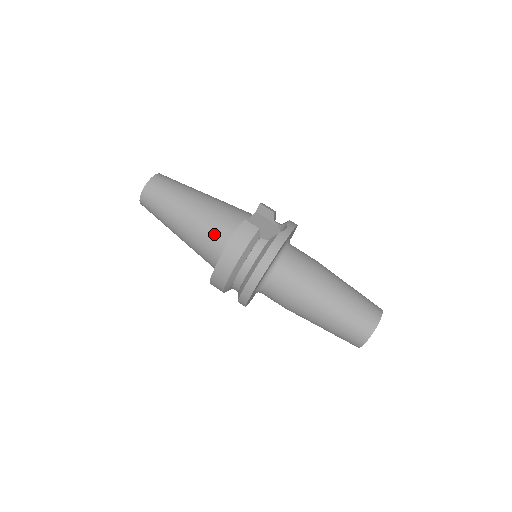
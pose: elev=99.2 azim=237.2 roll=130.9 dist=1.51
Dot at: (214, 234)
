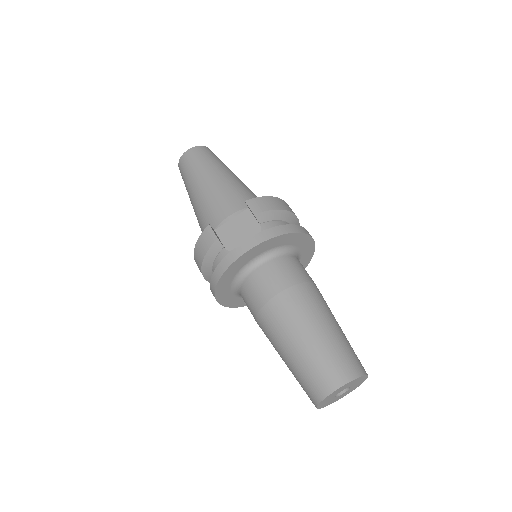
Dot at: (203, 229)
